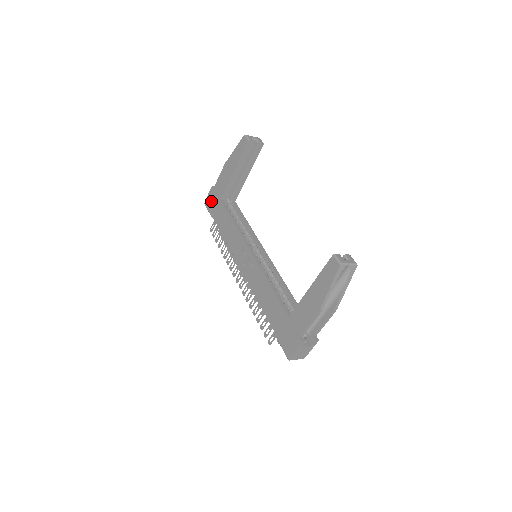
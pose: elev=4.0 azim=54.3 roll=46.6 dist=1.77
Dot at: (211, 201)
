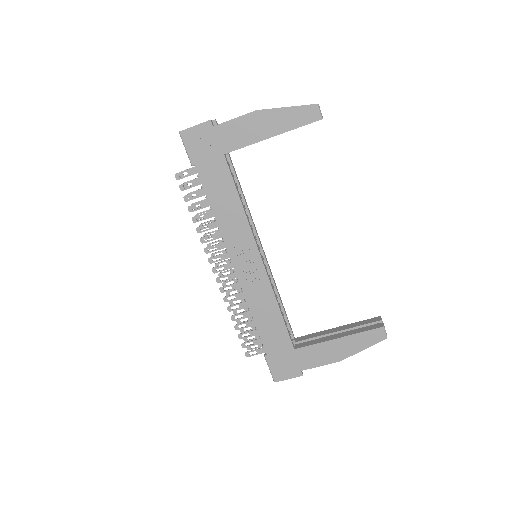
Dot at: (201, 142)
